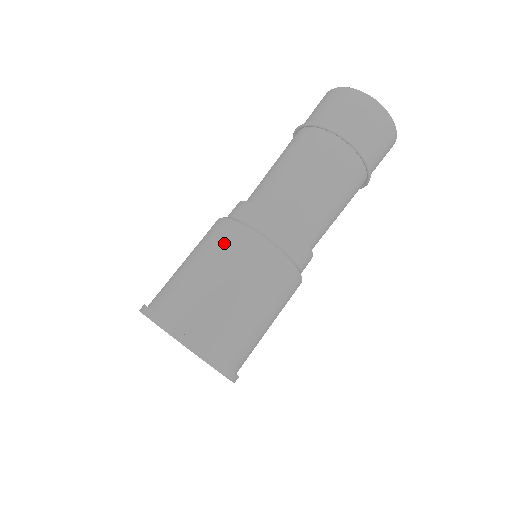
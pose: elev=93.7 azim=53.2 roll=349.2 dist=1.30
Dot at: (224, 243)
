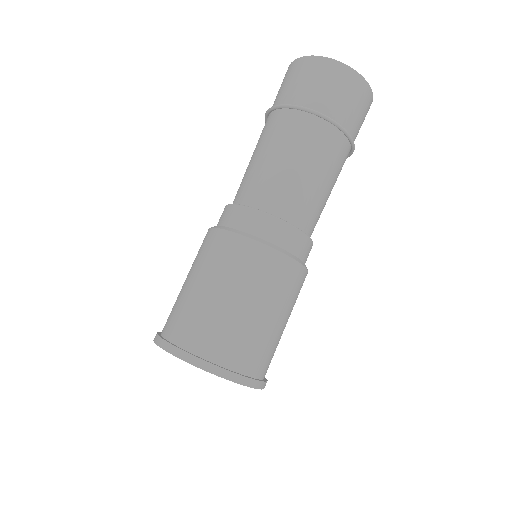
Dot at: (250, 268)
